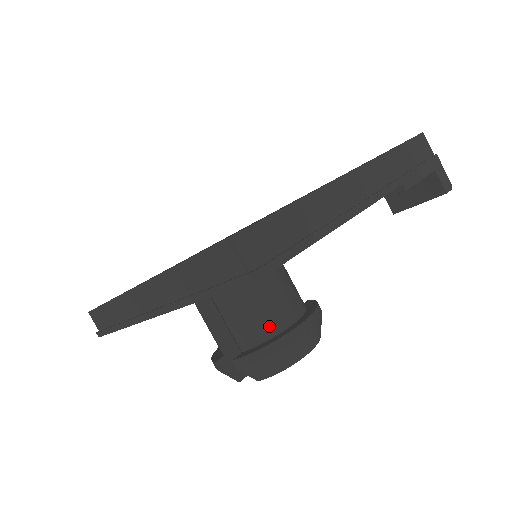
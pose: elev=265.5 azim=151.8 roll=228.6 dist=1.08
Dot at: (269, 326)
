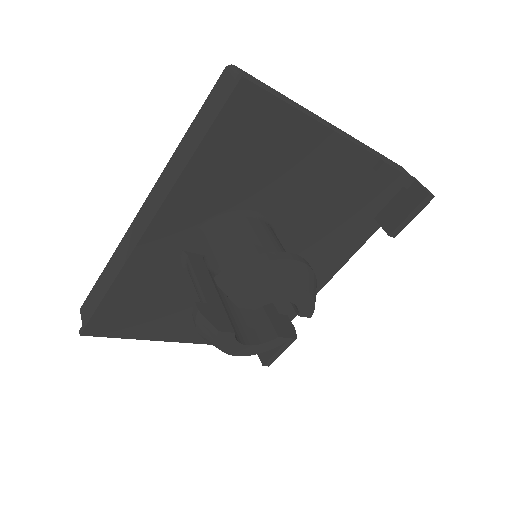
Dot at: (257, 254)
